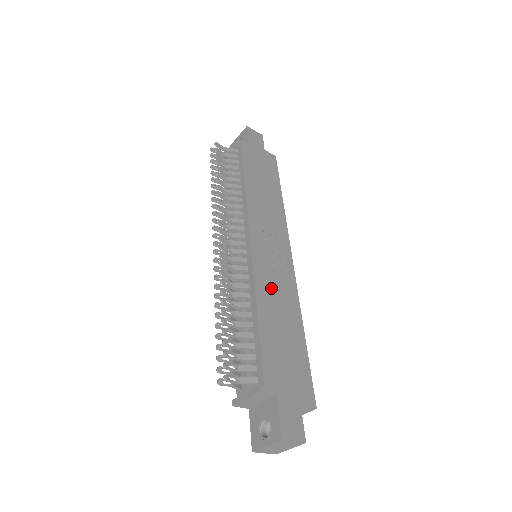
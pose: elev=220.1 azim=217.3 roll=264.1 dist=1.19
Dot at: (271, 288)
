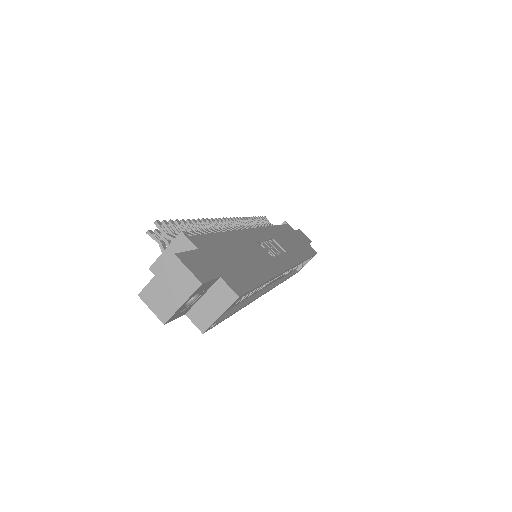
Dot at: (252, 246)
